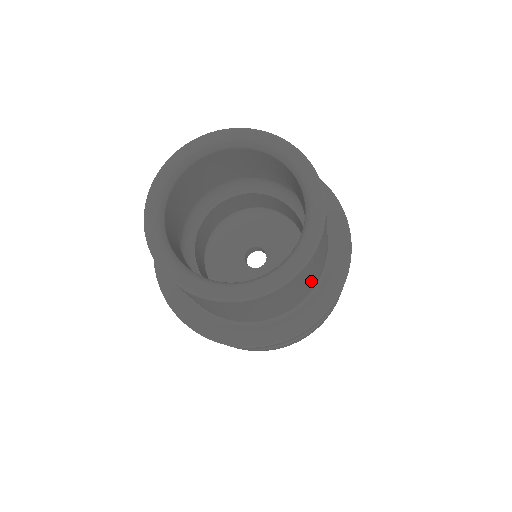
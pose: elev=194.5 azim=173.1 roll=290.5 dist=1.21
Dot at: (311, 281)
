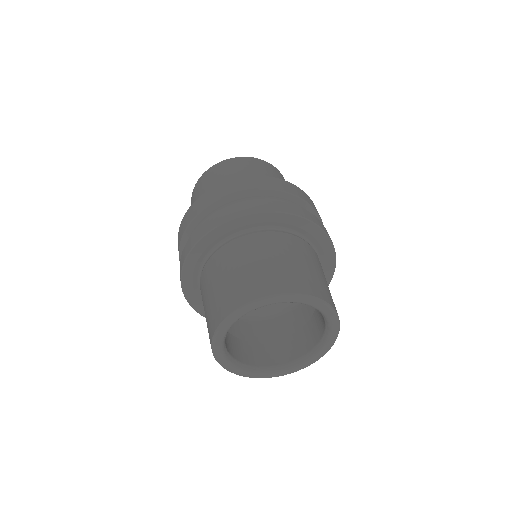
Dot at: occluded
